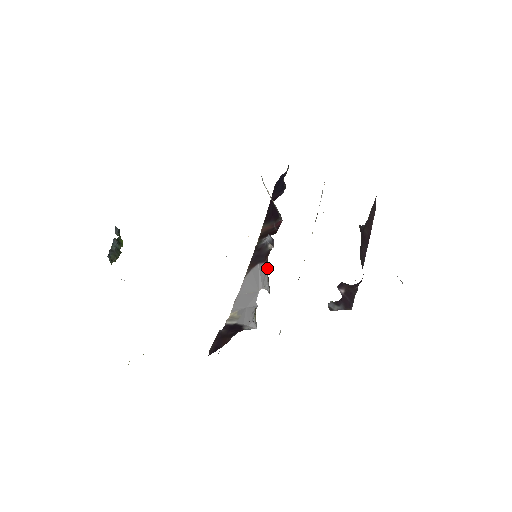
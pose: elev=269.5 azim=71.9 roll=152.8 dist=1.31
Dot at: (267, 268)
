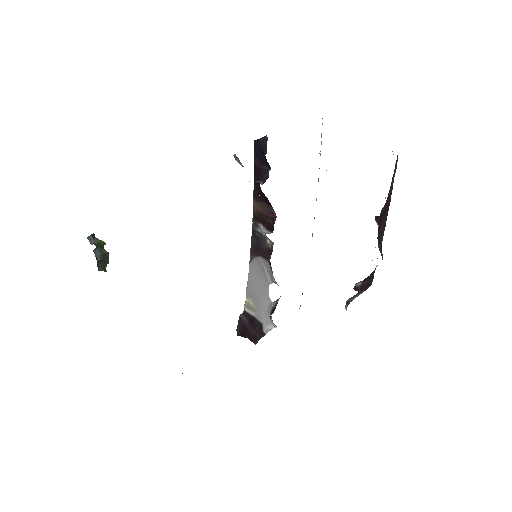
Dot at: (272, 272)
